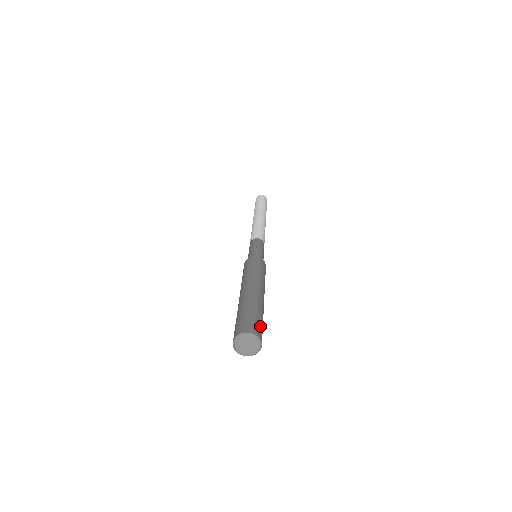
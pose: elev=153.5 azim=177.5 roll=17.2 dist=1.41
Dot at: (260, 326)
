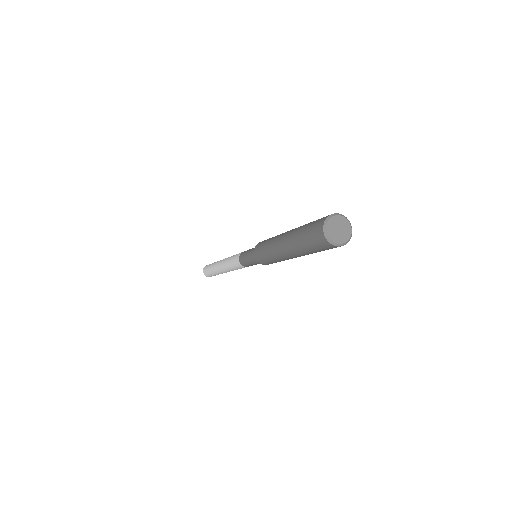
Dot at: occluded
